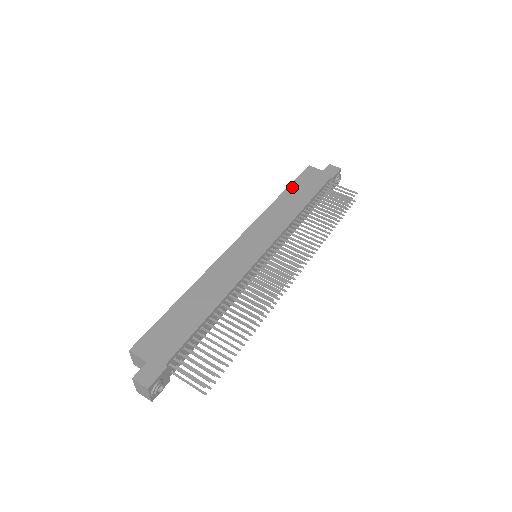
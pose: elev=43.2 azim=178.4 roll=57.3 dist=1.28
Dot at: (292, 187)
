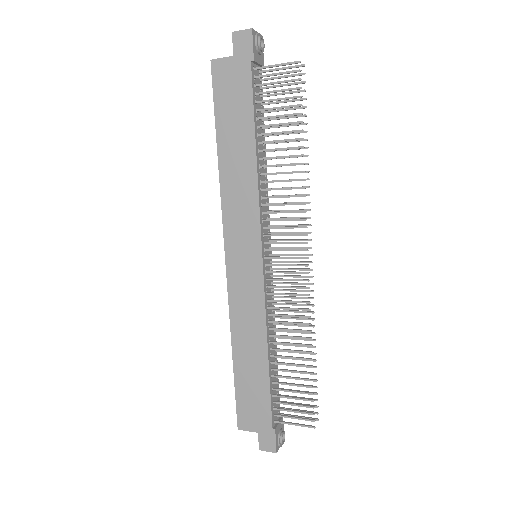
Dot at: (220, 126)
